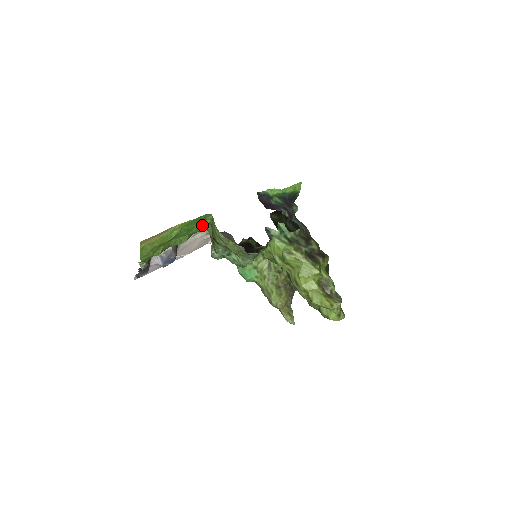
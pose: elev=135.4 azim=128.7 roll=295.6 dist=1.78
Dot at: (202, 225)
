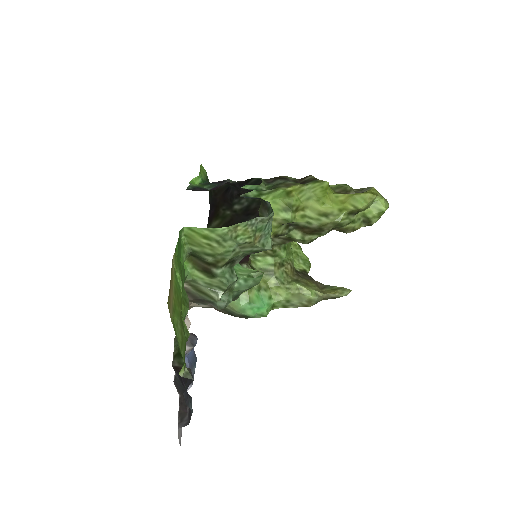
Dot at: (183, 263)
